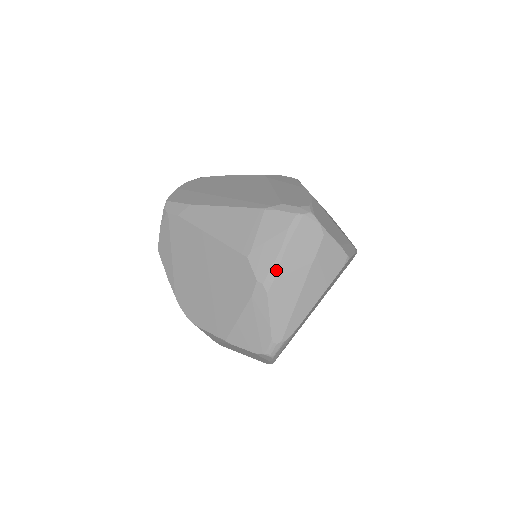
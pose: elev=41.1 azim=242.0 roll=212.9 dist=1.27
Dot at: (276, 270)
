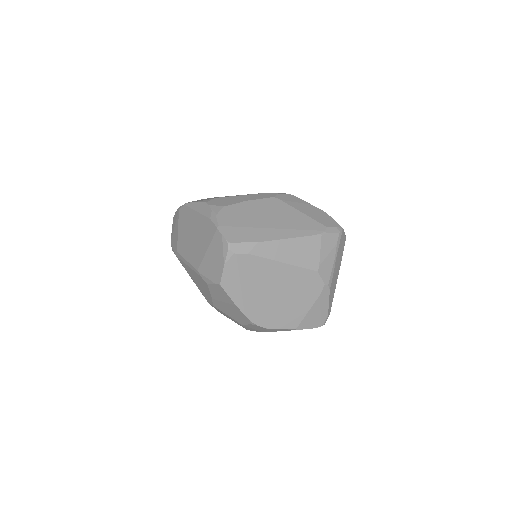
Dot at: (333, 273)
